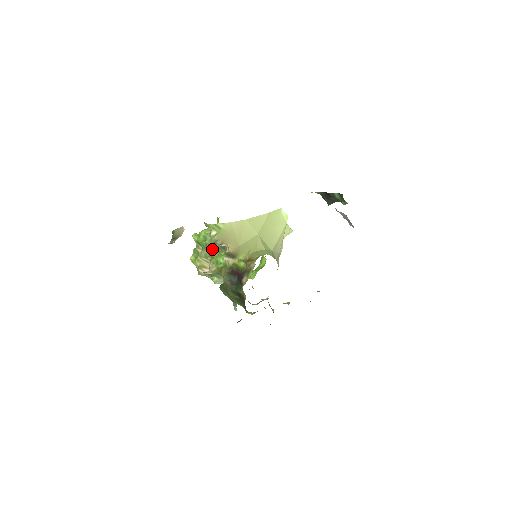
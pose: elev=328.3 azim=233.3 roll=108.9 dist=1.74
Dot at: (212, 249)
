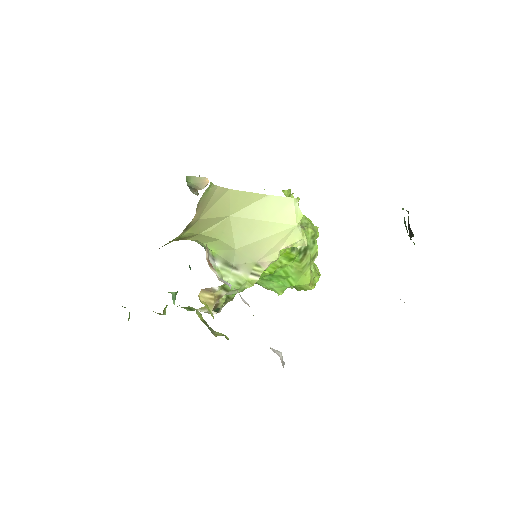
Dot at: occluded
